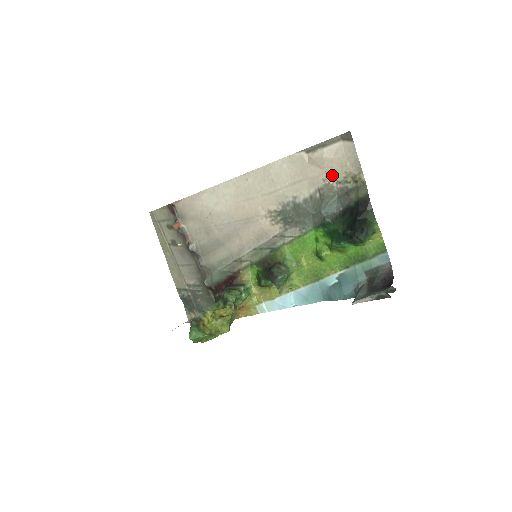
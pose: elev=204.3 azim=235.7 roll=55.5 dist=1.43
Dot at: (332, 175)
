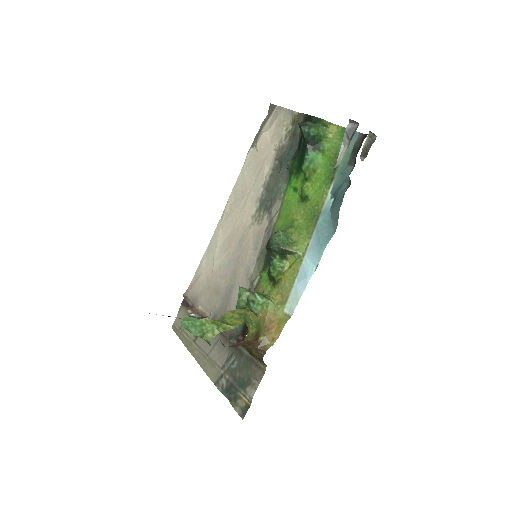
Dot at: (277, 139)
